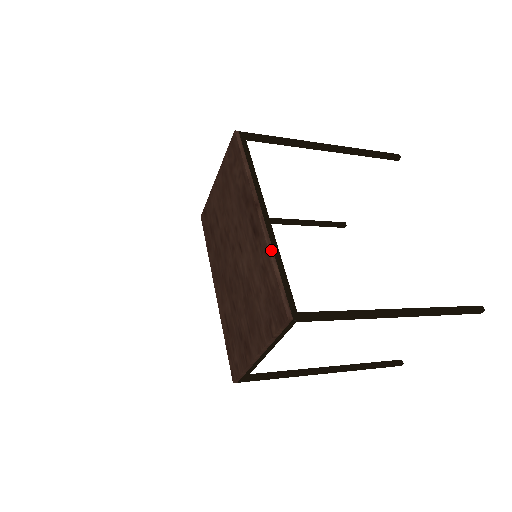
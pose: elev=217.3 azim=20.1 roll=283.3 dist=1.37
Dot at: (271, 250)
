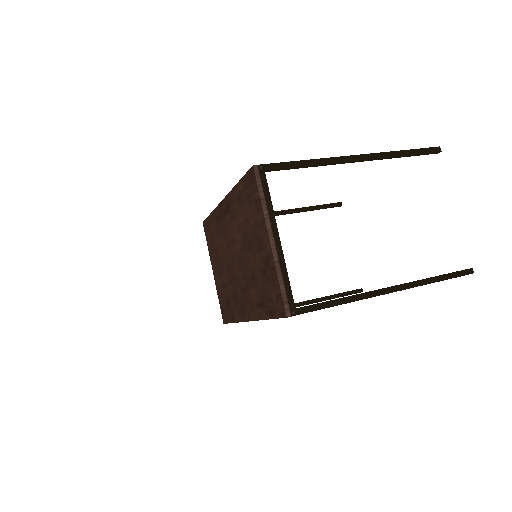
Dot at: occluded
